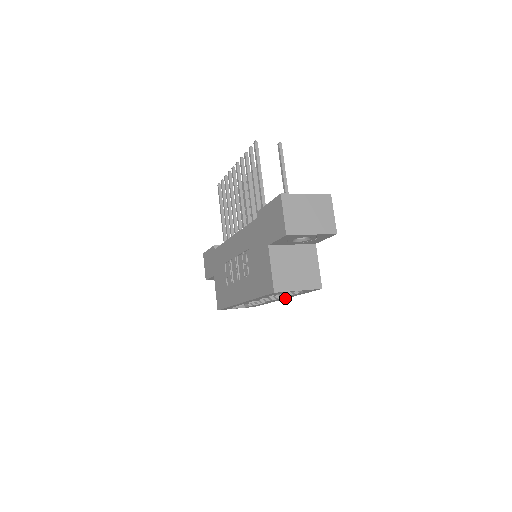
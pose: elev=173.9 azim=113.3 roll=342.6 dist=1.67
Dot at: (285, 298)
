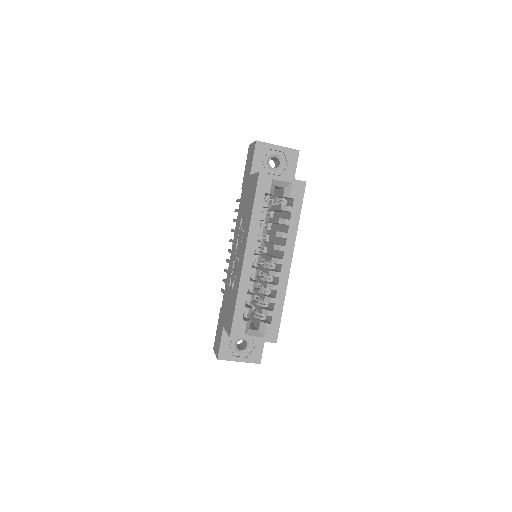
Dot at: (291, 256)
